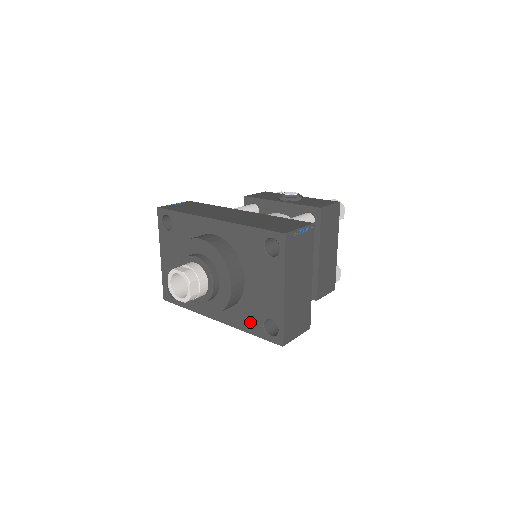
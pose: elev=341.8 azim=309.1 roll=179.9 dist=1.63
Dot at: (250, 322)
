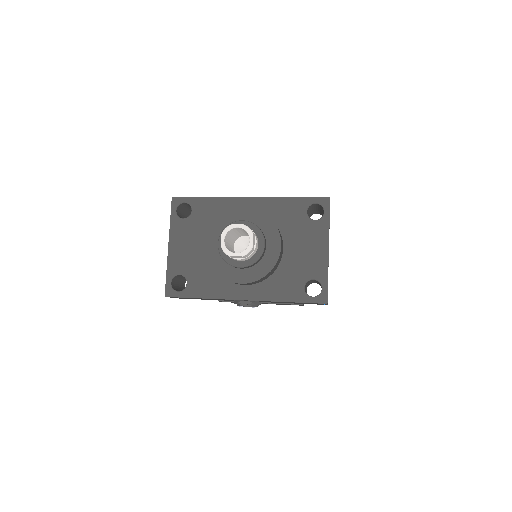
Dot at: (288, 289)
